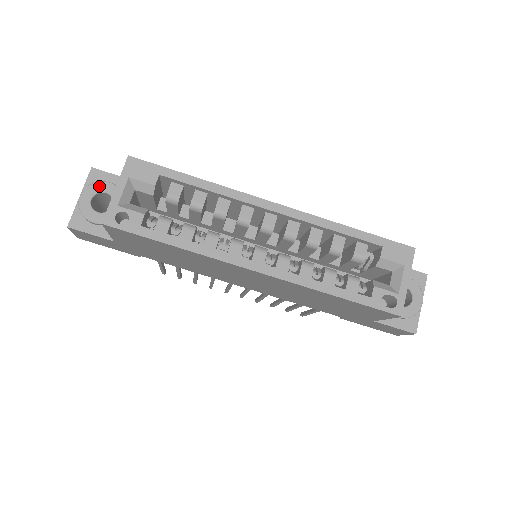
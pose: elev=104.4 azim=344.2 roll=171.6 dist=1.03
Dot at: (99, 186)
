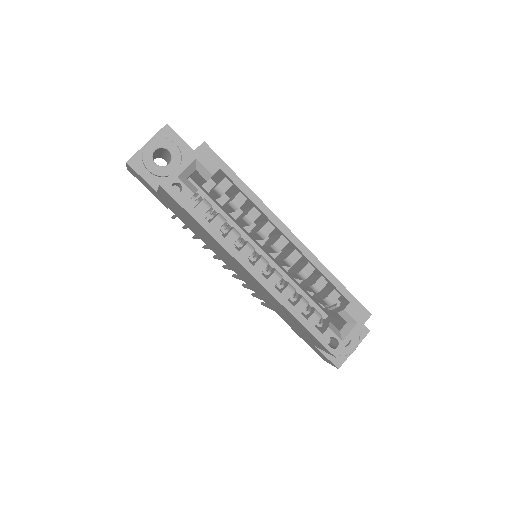
Dot at: (166, 143)
